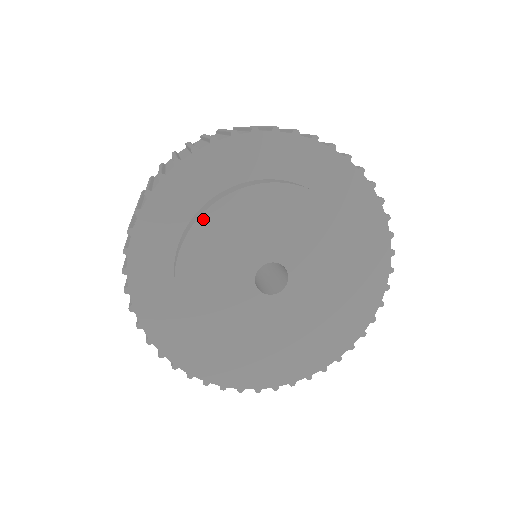
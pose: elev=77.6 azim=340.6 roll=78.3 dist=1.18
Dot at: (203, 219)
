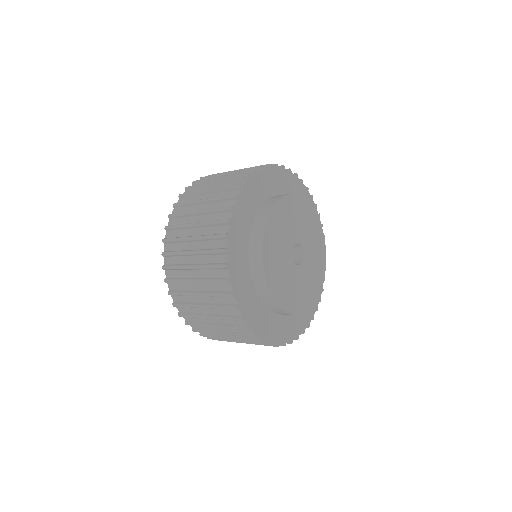
Dot at: (268, 280)
